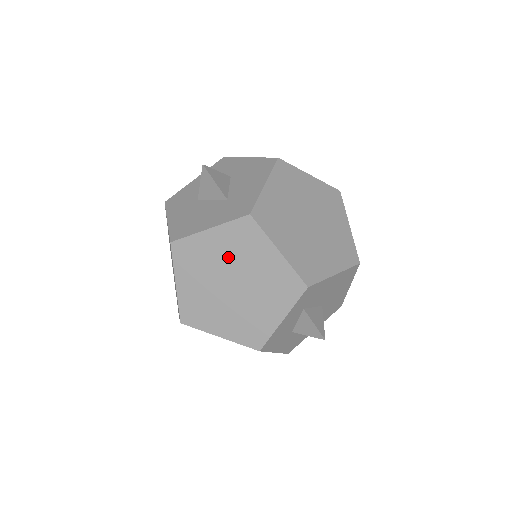
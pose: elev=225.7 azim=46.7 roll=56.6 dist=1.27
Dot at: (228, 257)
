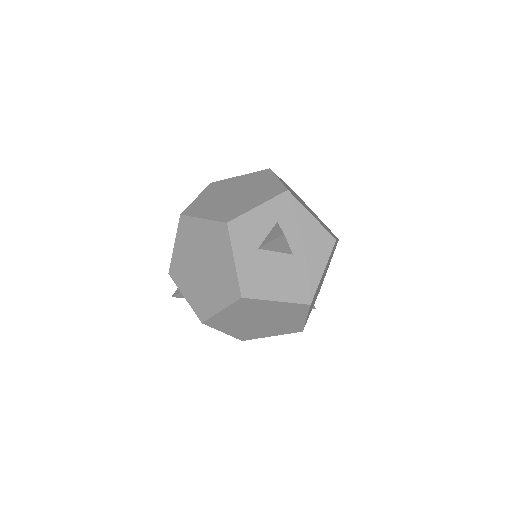
Dot at: (242, 184)
